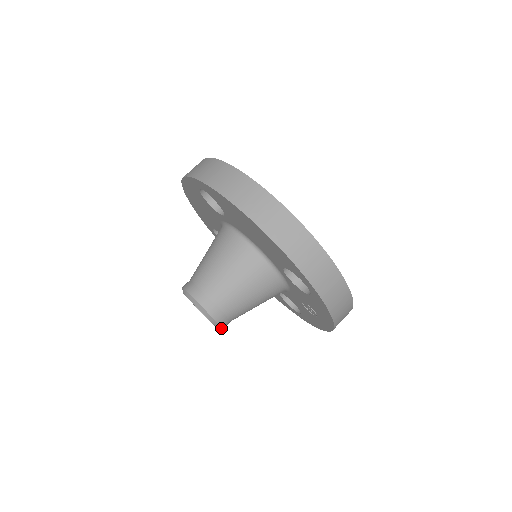
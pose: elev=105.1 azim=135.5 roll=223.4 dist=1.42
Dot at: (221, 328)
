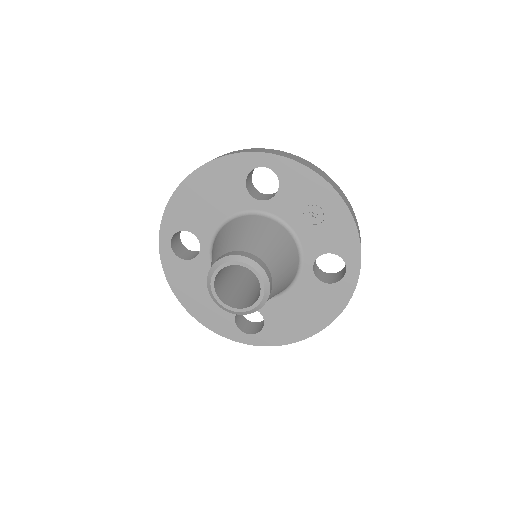
Dot at: (260, 269)
